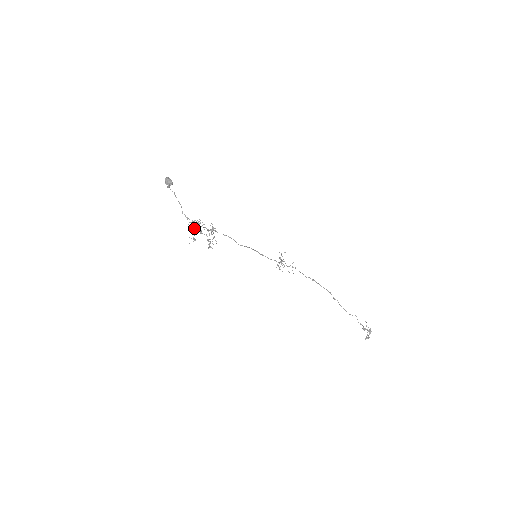
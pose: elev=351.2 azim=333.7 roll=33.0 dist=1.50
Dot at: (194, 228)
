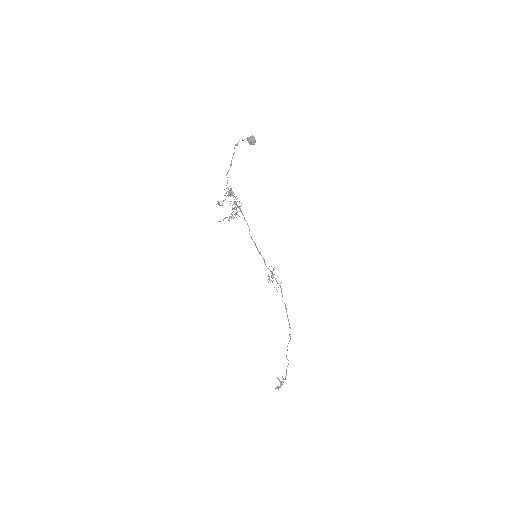
Dot at: occluded
